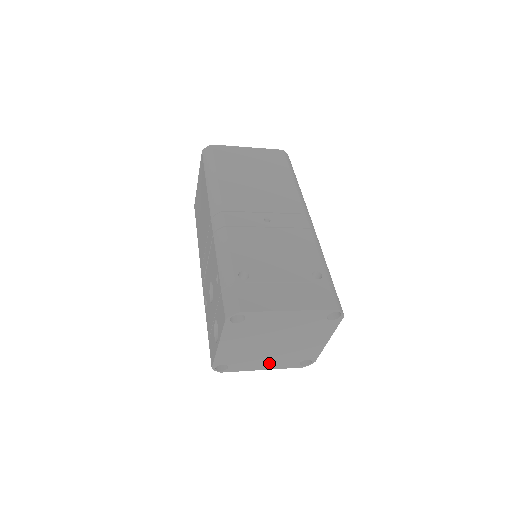
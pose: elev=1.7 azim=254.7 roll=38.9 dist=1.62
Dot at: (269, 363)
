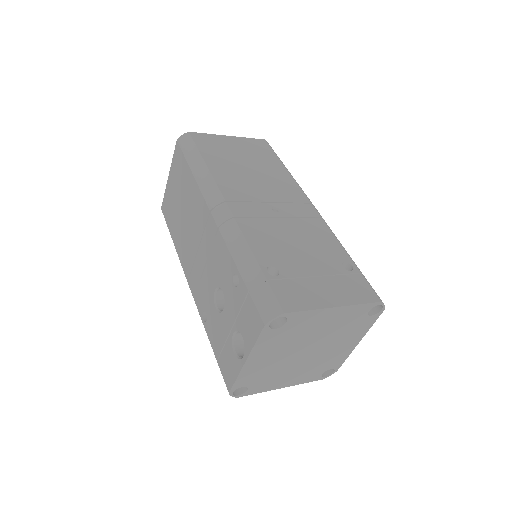
Dot at: (291, 378)
